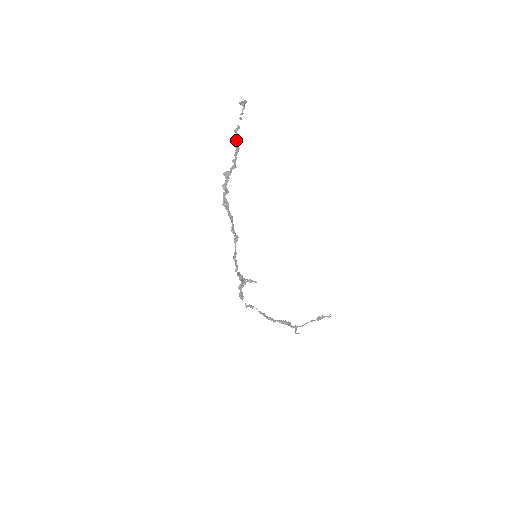
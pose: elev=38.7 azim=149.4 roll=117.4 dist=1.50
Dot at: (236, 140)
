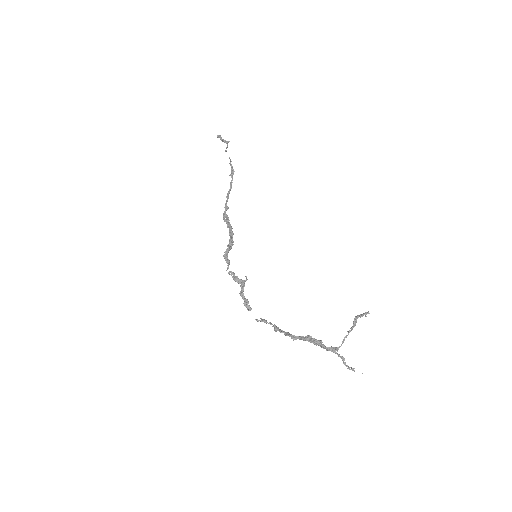
Dot at: (231, 169)
